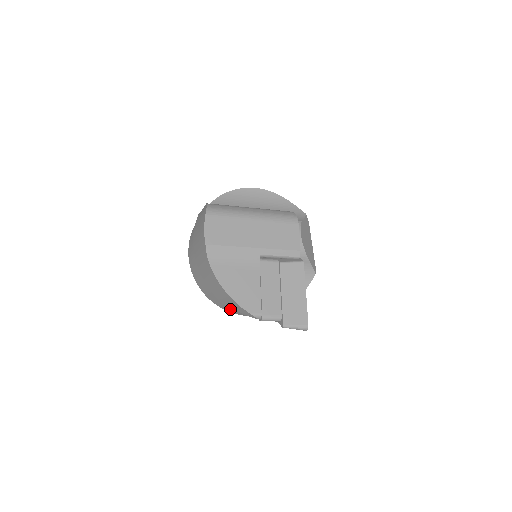
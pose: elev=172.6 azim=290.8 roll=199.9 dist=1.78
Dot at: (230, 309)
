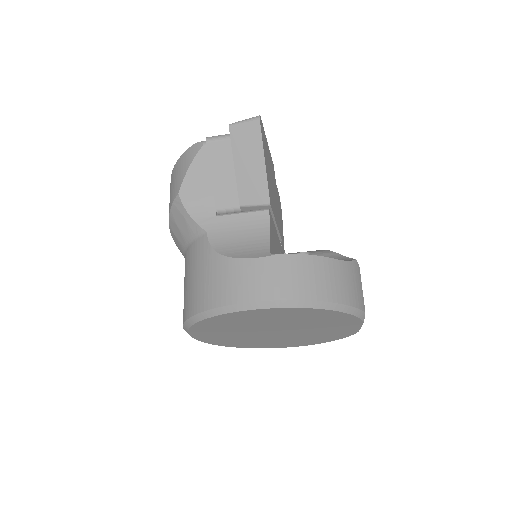
Dot at: (219, 287)
